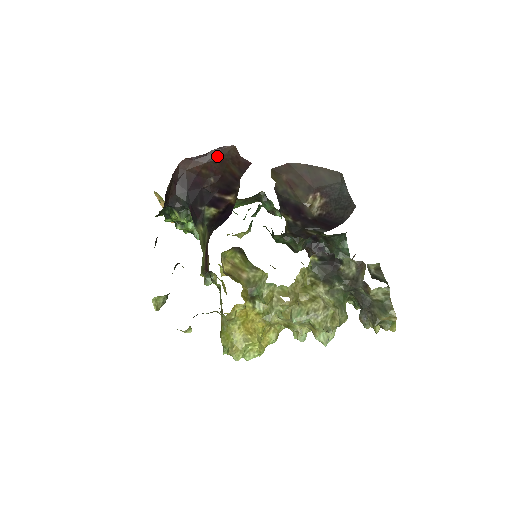
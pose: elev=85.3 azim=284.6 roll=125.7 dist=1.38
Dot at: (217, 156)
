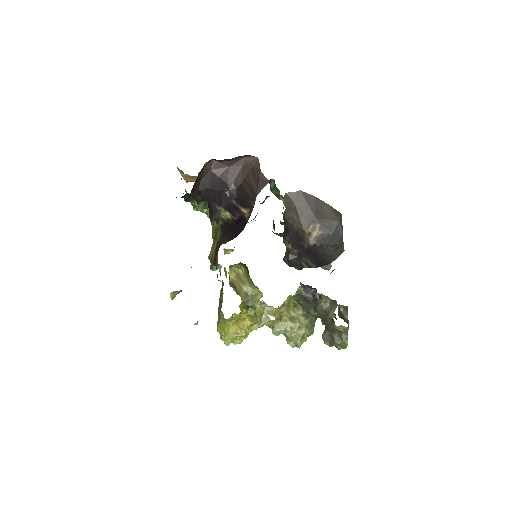
Dot at: (240, 163)
